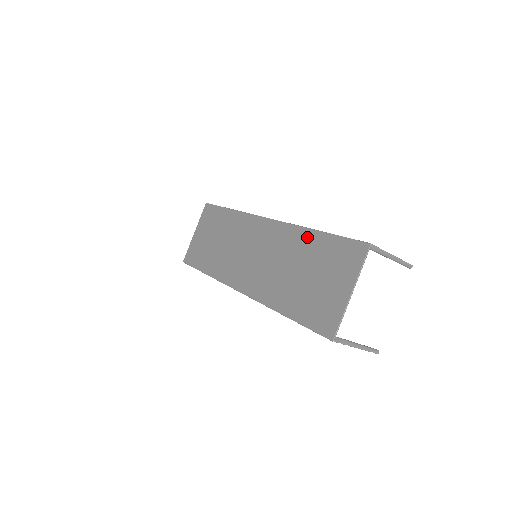
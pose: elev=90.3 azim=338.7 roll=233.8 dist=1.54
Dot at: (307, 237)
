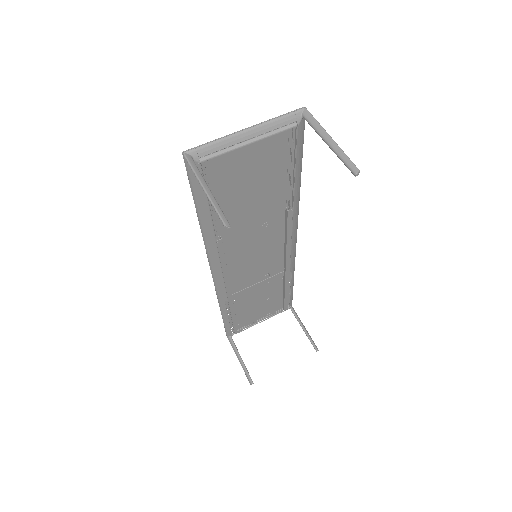
Dot at: occluded
